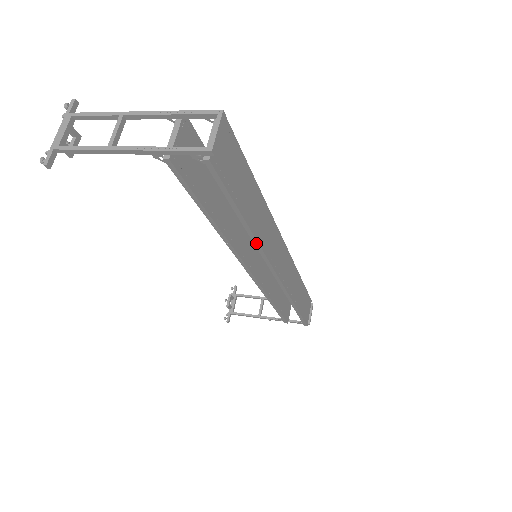
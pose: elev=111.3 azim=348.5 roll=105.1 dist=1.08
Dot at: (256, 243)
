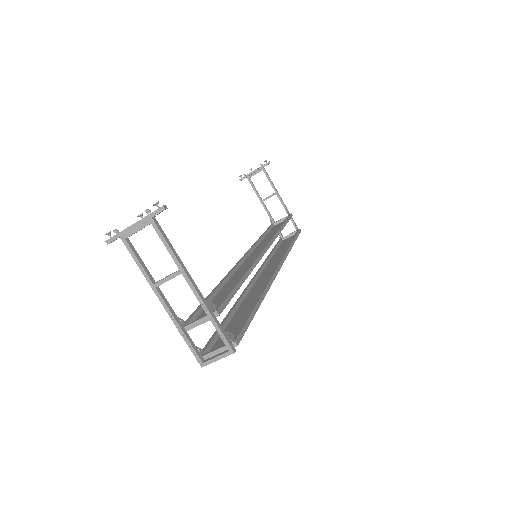
Dot at: occluded
